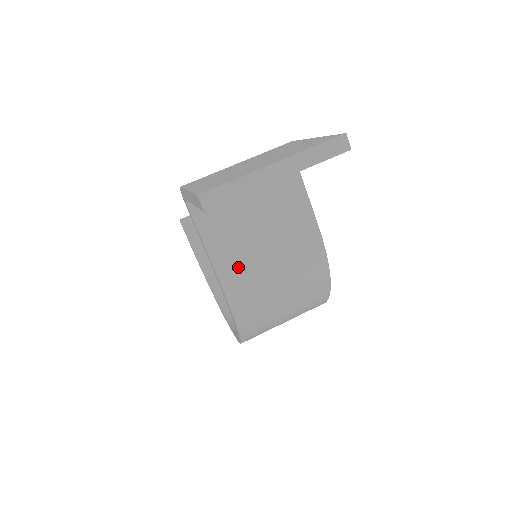
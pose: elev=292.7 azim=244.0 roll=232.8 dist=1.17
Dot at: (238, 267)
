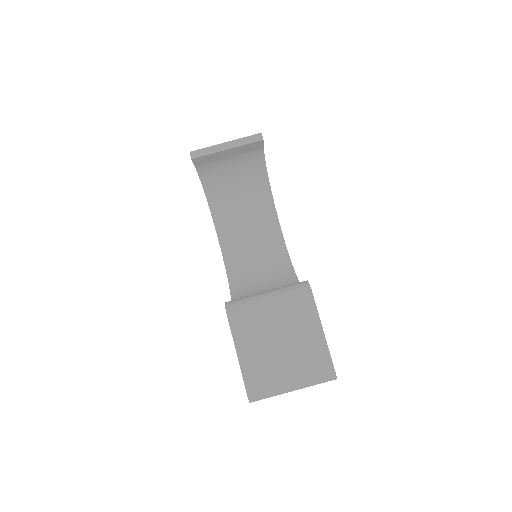
Dot at: occluded
